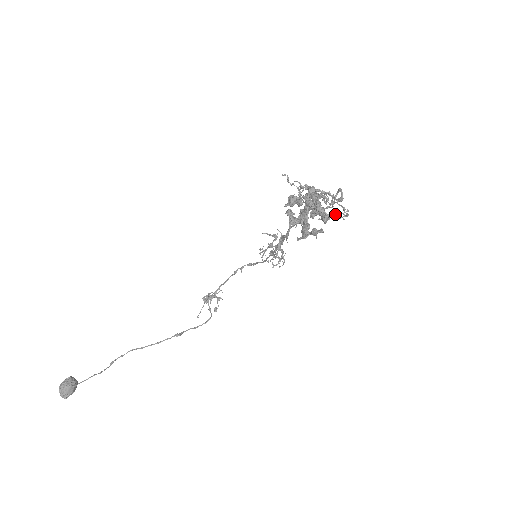
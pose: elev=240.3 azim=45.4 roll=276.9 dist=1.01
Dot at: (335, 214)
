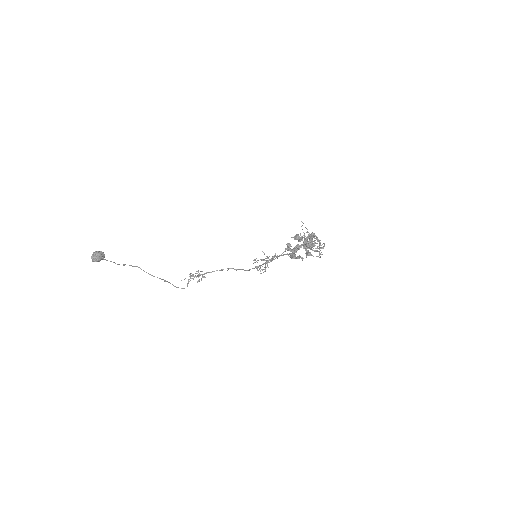
Dot at: (317, 251)
